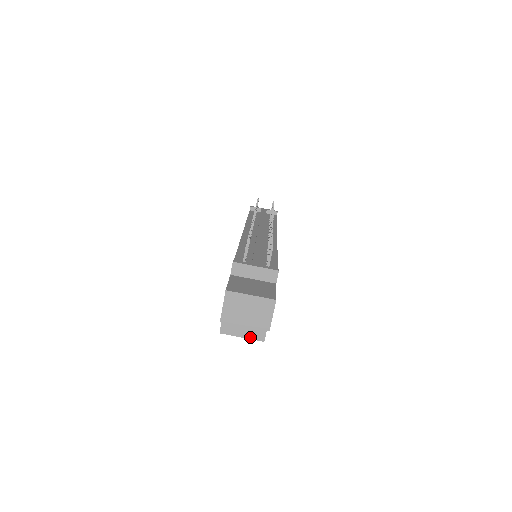
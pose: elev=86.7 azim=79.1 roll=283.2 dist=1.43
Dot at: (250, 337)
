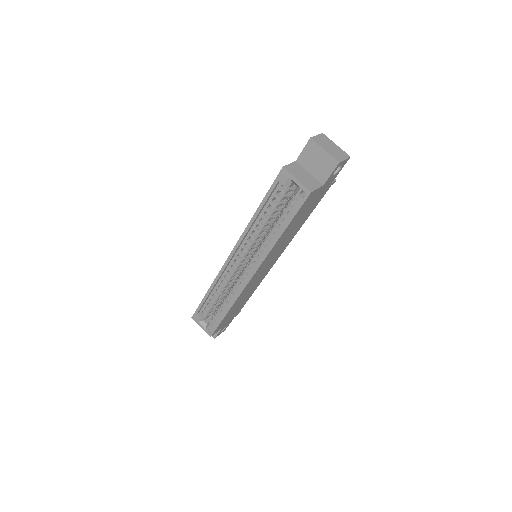
Dot at: (303, 183)
